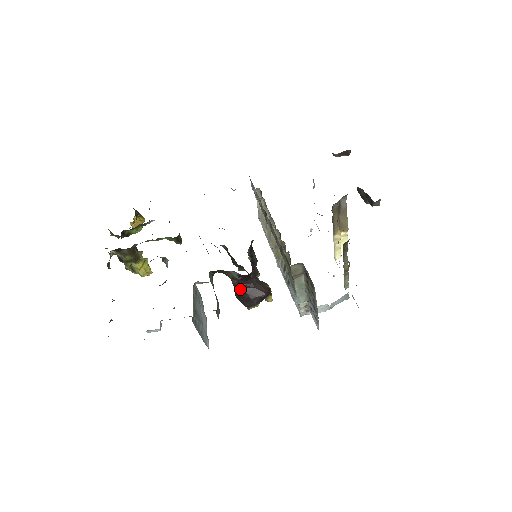
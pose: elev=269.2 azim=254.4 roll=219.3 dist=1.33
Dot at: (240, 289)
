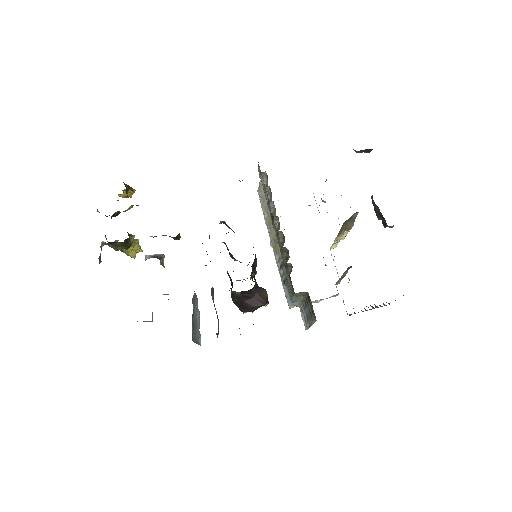
Dot at: (238, 298)
